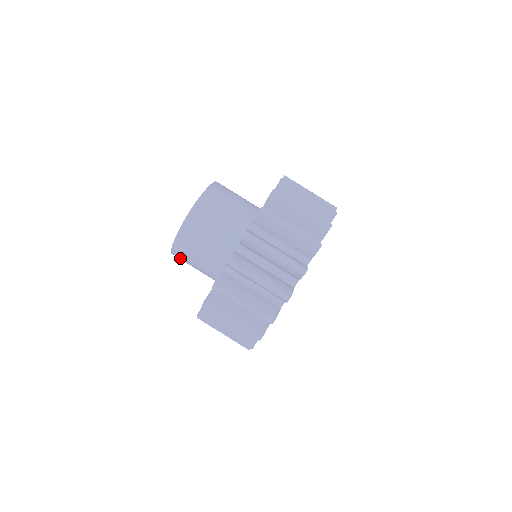
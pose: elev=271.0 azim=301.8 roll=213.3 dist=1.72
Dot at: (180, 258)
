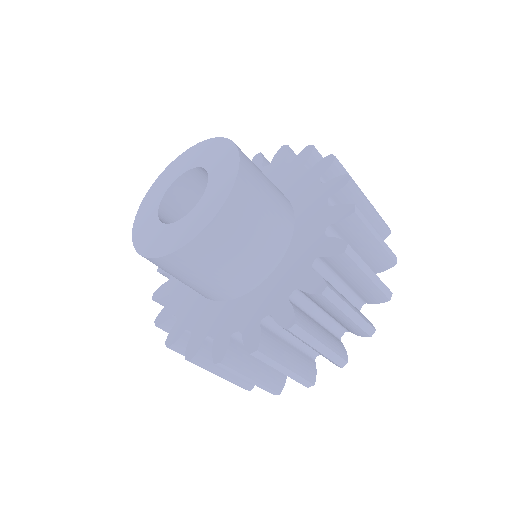
Dot at: occluded
